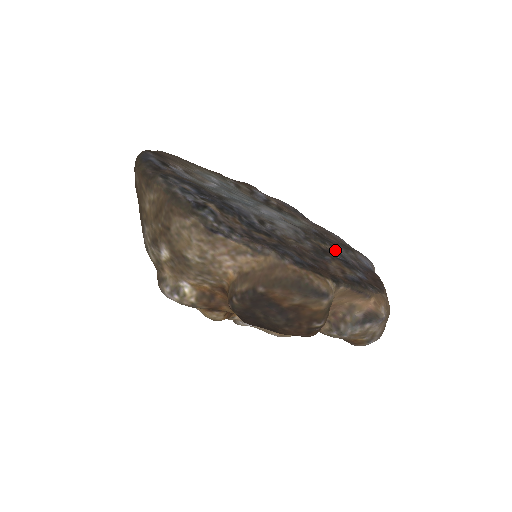
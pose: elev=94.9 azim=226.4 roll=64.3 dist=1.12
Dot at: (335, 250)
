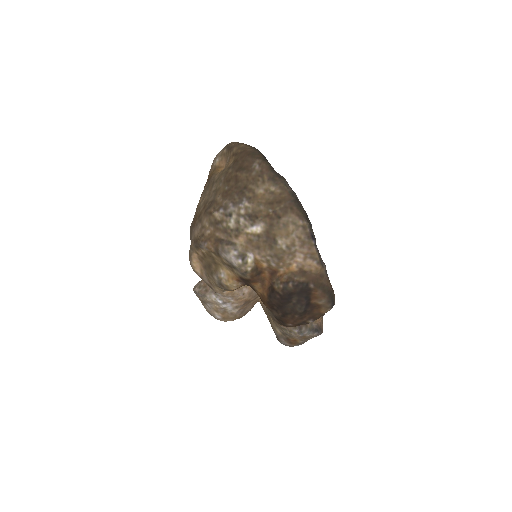
Dot at: occluded
